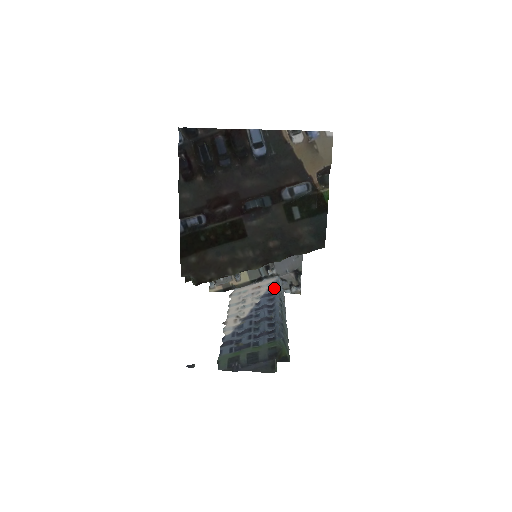
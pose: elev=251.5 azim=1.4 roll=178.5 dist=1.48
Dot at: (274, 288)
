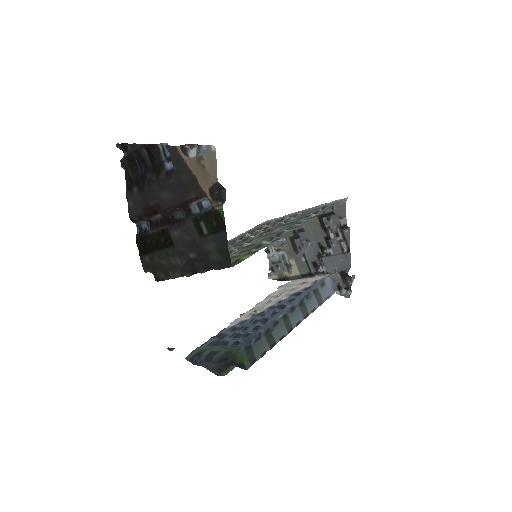
Dot at: (310, 287)
